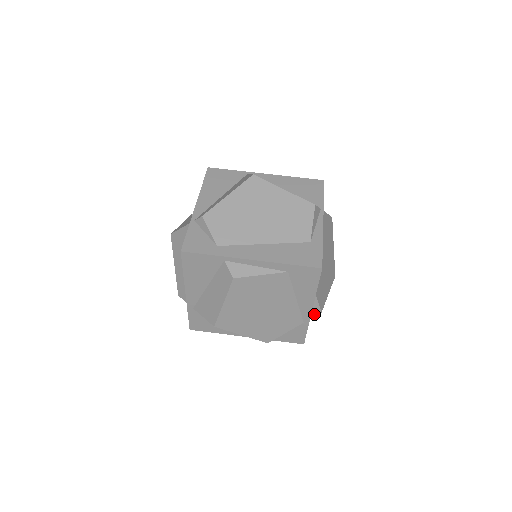
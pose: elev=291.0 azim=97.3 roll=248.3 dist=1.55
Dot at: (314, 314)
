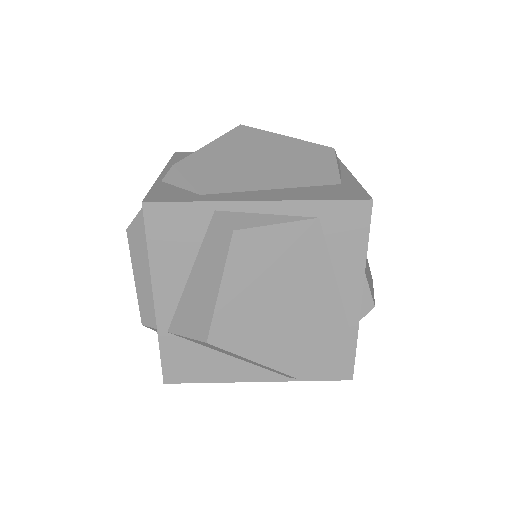
Dot at: (364, 311)
